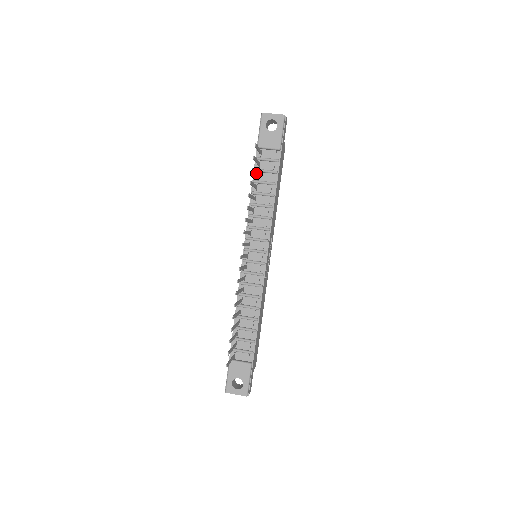
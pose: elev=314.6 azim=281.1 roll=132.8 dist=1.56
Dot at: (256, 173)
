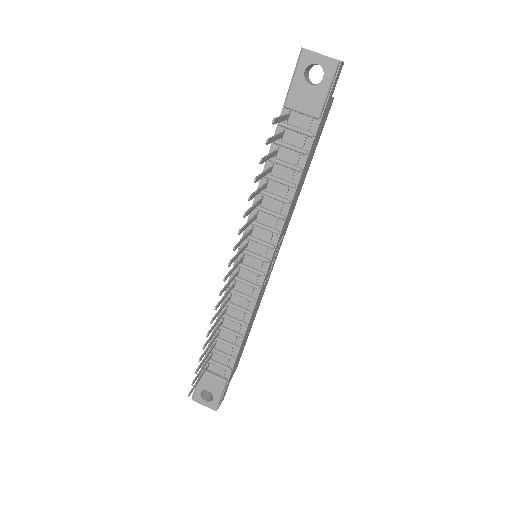
Dot at: (272, 154)
